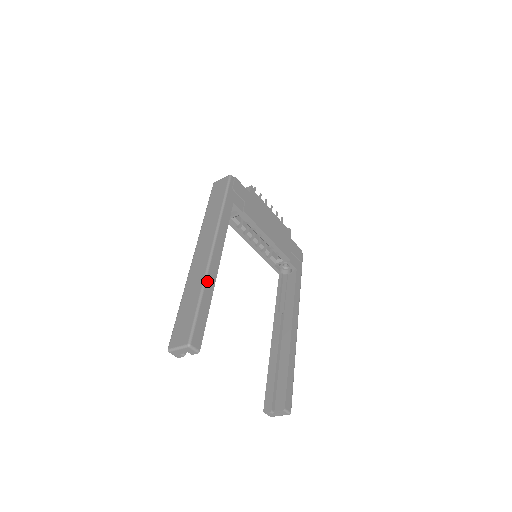
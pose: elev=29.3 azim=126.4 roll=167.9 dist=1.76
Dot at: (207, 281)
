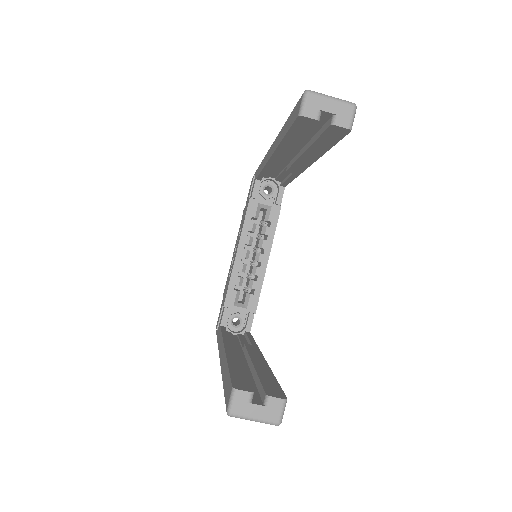
Dot at: occluded
